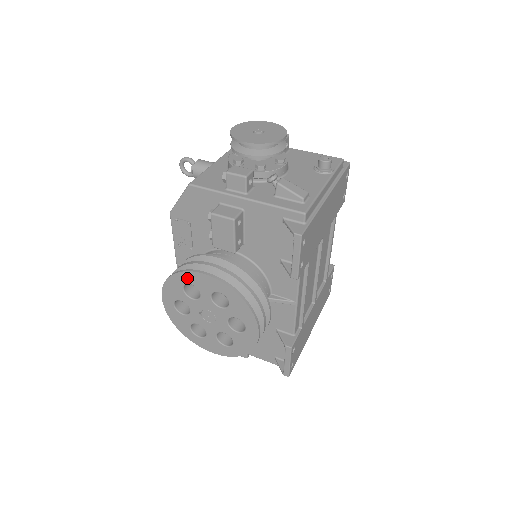
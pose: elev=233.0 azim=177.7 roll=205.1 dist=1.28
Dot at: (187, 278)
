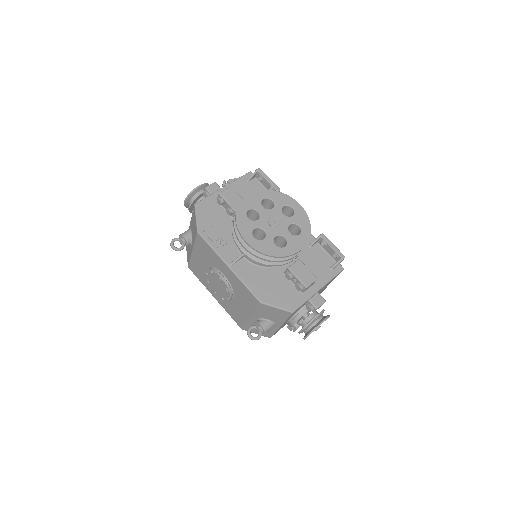
Dot at: (244, 208)
